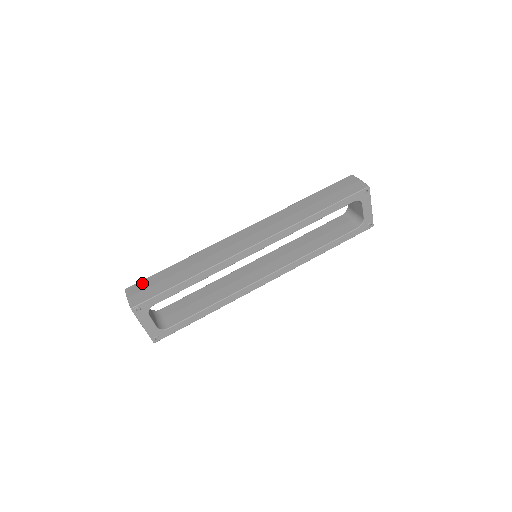
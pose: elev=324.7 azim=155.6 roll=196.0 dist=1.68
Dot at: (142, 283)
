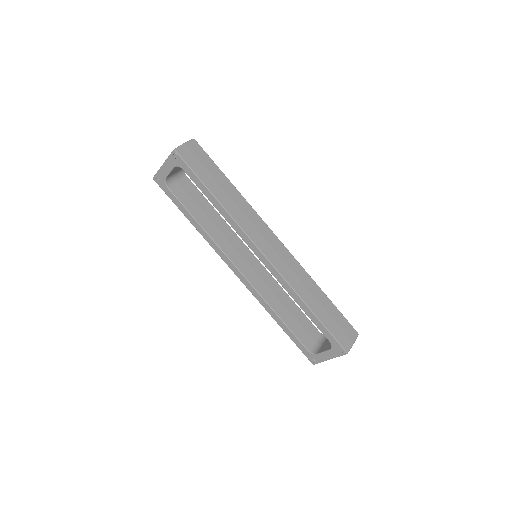
Dot at: (203, 153)
